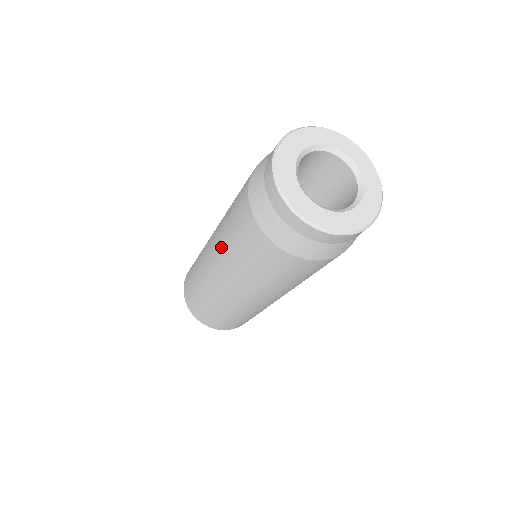
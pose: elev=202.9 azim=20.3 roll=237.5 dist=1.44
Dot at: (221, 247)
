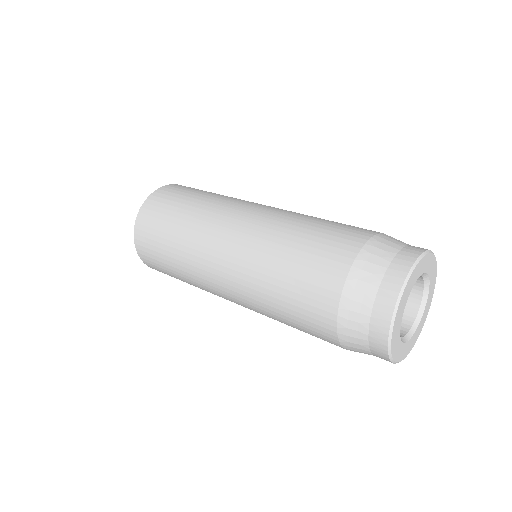
Dot at: (258, 307)
